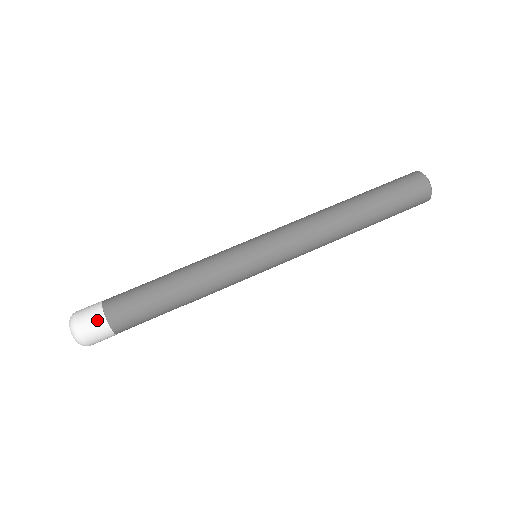
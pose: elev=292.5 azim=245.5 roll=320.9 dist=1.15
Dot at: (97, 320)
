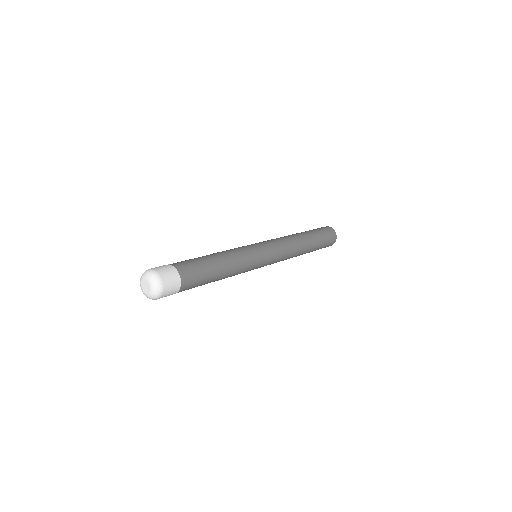
Dot at: (168, 268)
